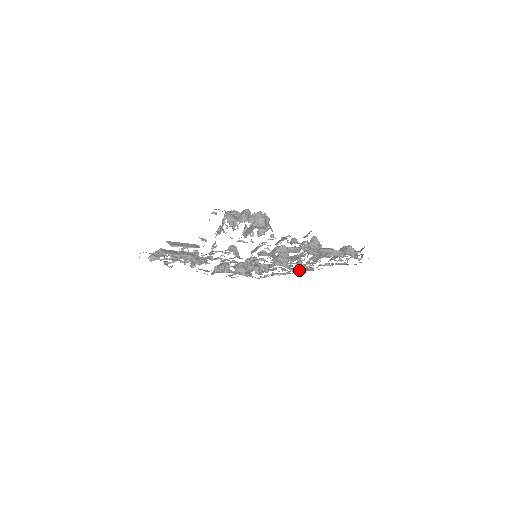
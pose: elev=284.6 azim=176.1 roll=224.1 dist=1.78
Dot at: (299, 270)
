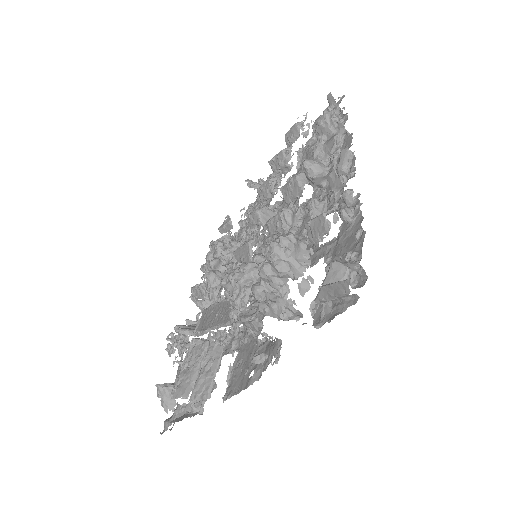
Dot at: occluded
